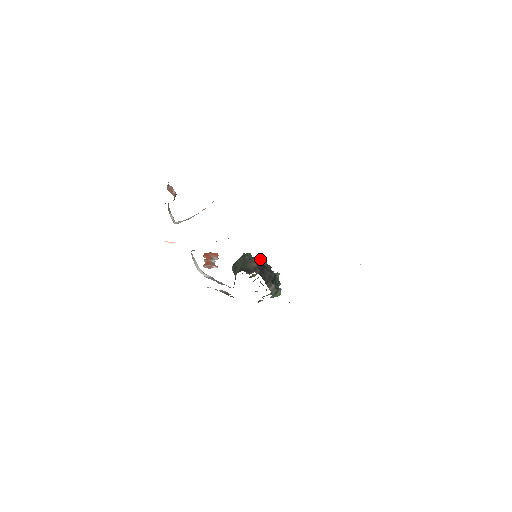
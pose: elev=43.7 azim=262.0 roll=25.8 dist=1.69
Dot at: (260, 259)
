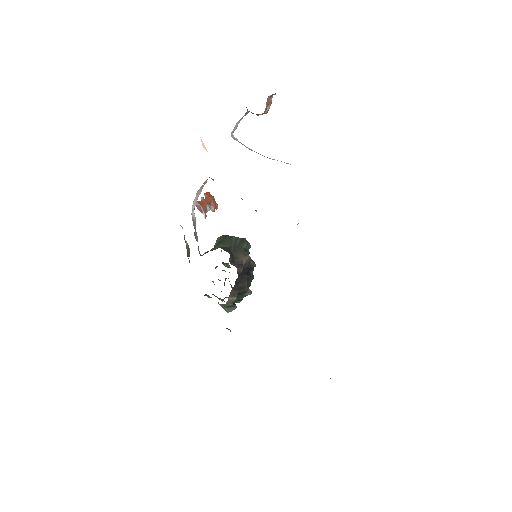
Dot at: (254, 262)
